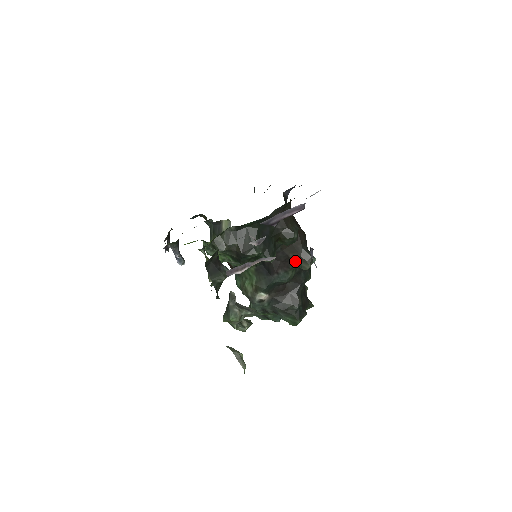
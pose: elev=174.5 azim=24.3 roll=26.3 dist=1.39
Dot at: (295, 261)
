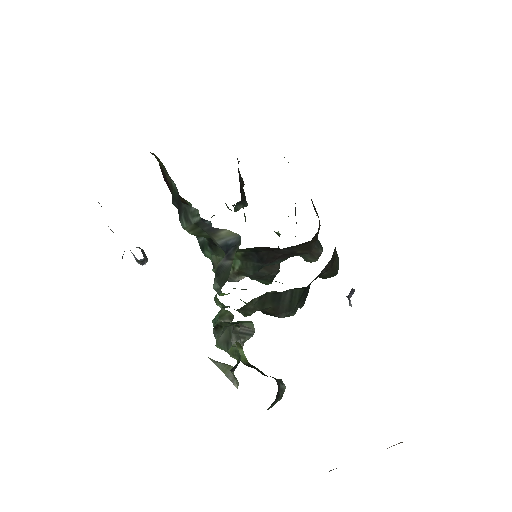
Dot at: (300, 254)
